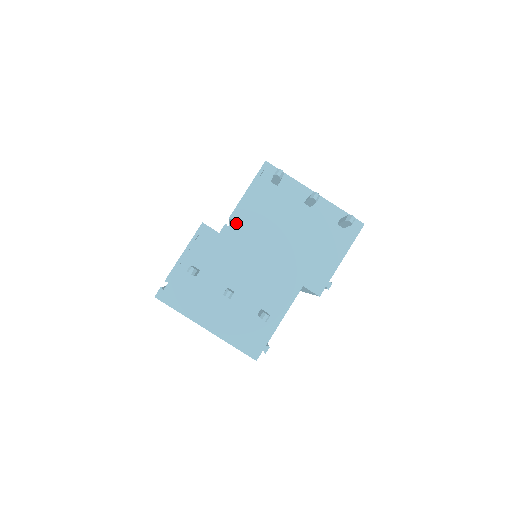
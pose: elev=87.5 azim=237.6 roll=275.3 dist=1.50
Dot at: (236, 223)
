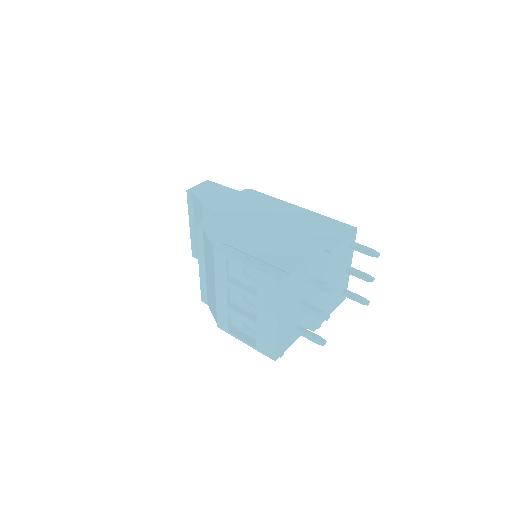
Dot at: (330, 257)
